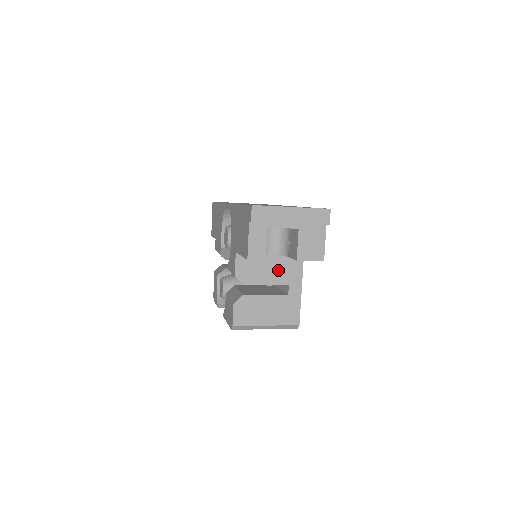
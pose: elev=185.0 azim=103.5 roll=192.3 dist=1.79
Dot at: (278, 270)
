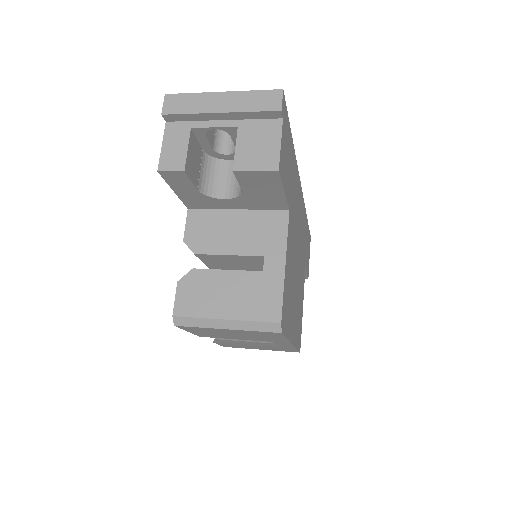
Dot at: (248, 234)
